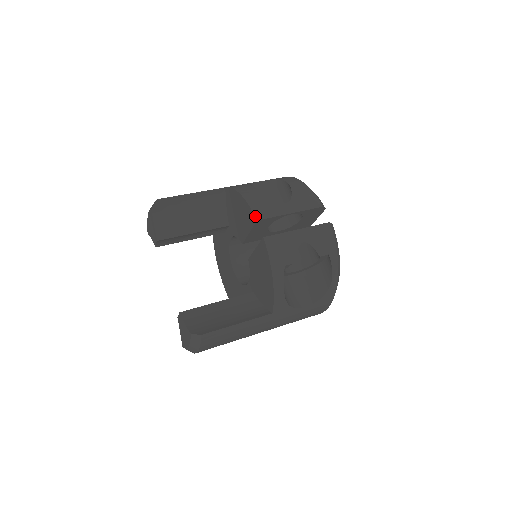
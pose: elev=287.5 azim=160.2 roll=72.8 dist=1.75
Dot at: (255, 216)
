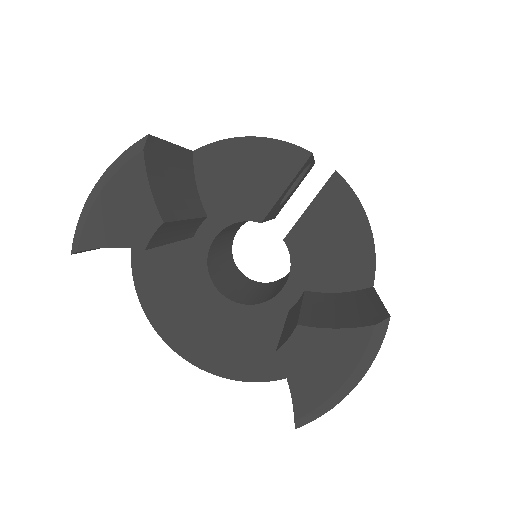
Dot at: (305, 149)
